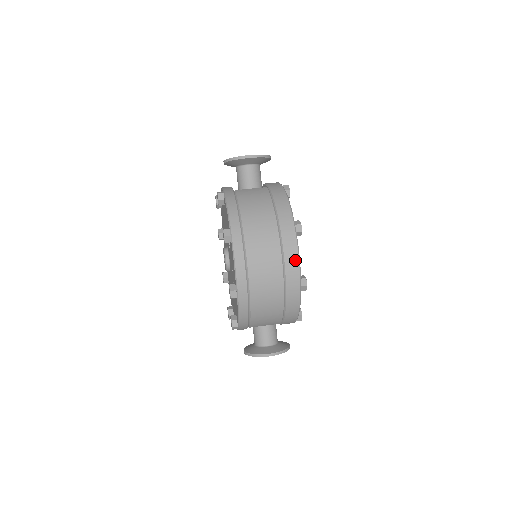
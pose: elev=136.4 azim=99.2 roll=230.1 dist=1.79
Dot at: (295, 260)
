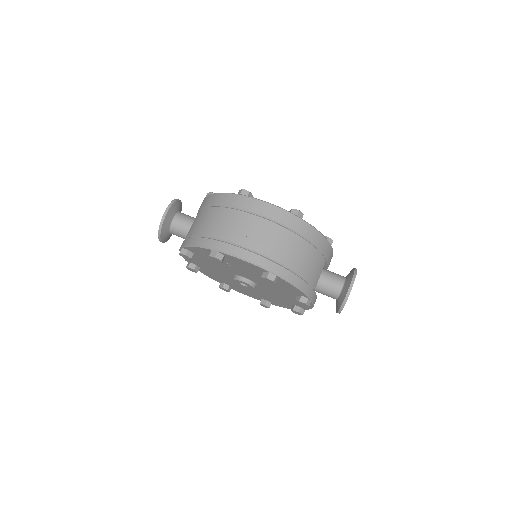
Dot at: (270, 208)
